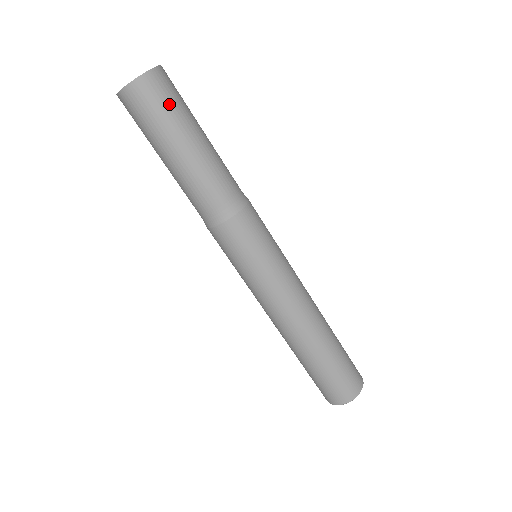
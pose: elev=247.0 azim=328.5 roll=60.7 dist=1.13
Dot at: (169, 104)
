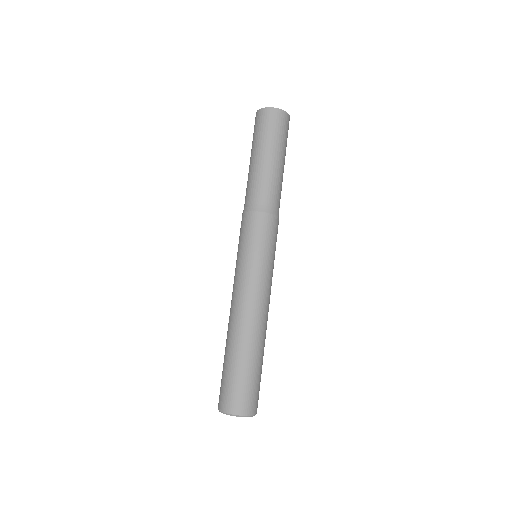
Dot at: (271, 129)
